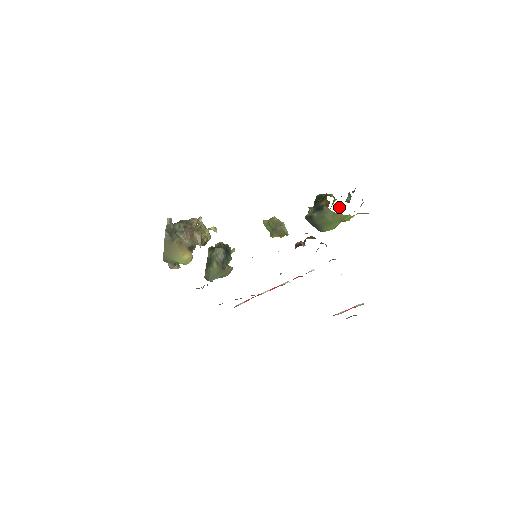
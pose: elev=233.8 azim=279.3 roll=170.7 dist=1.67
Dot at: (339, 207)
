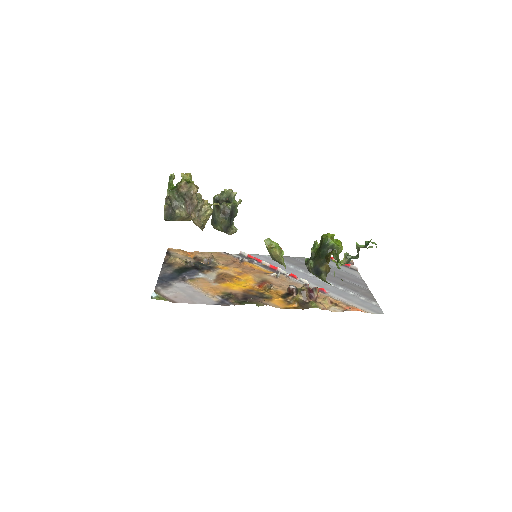
Dot at: (342, 263)
